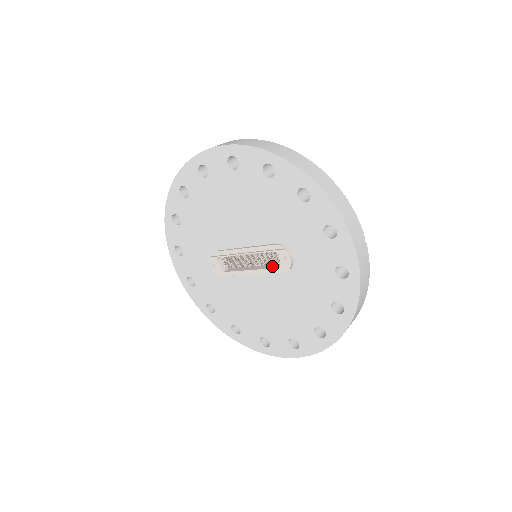
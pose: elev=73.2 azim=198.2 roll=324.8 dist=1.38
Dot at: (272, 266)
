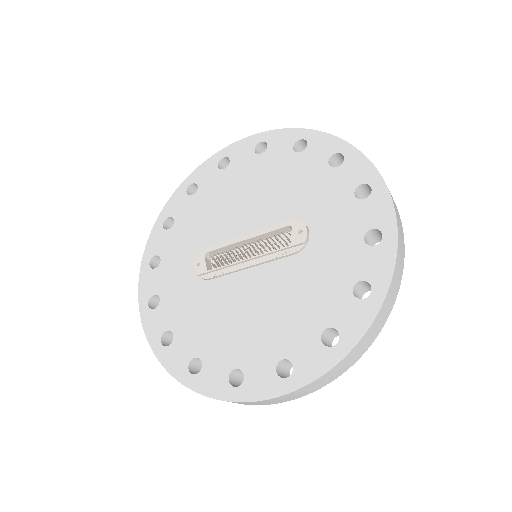
Dot at: (278, 251)
